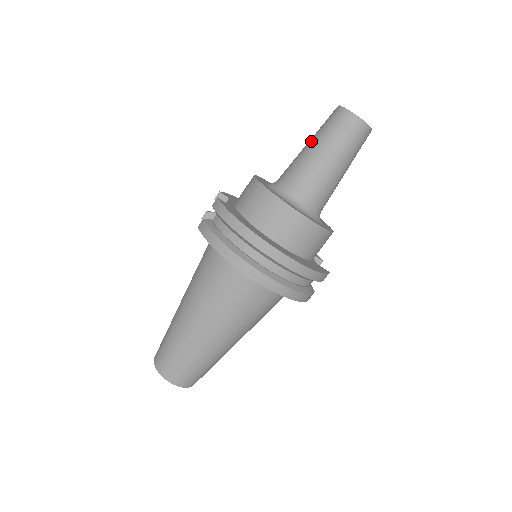
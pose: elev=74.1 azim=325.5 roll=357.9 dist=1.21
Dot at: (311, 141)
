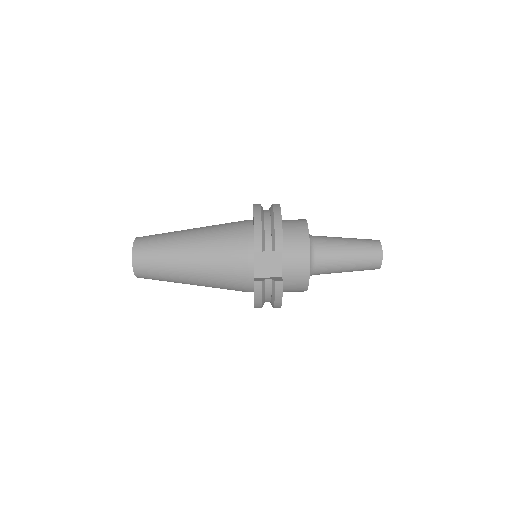
Dot at: occluded
